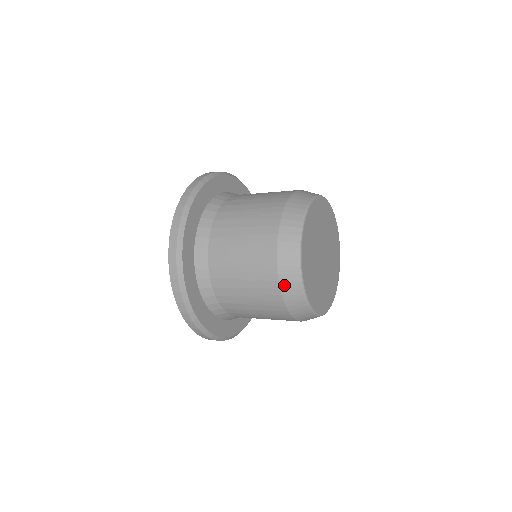
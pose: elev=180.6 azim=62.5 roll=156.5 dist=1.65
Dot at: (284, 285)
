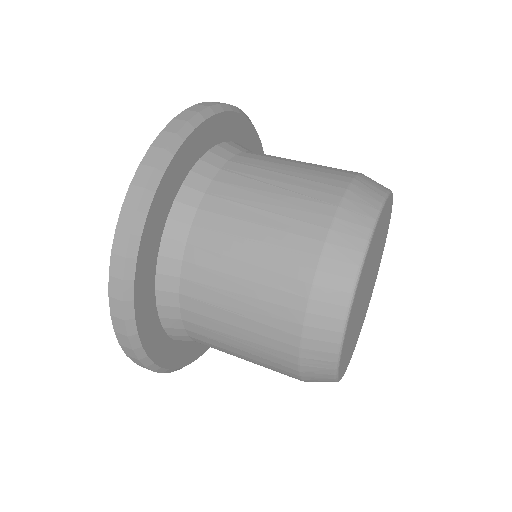
Dot at: (306, 374)
